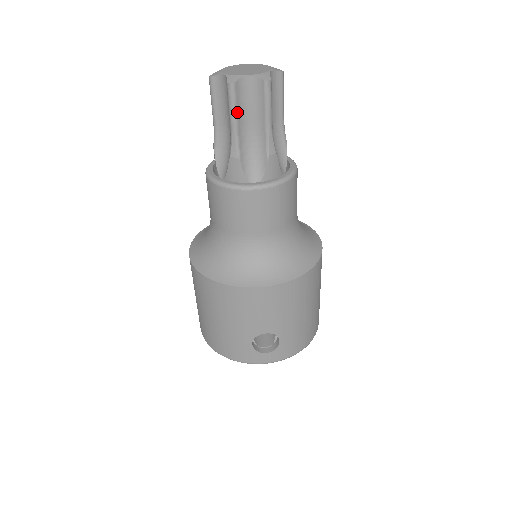
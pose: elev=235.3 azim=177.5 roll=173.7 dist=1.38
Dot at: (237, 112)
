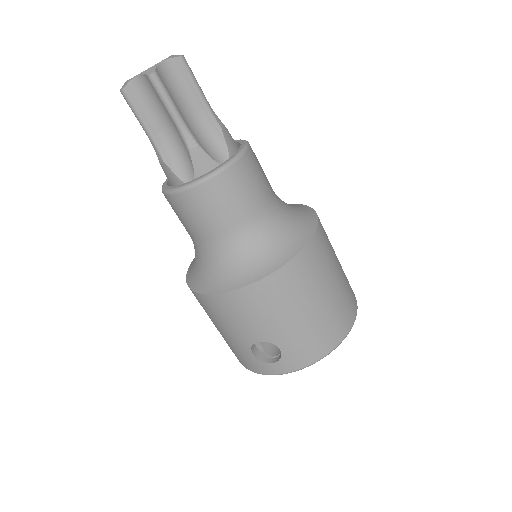
Dot at: (142, 116)
